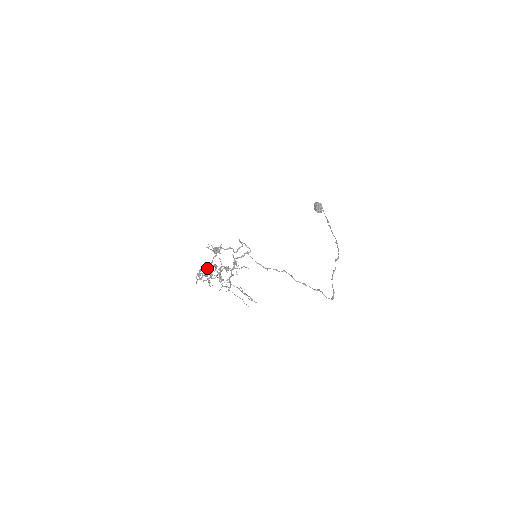
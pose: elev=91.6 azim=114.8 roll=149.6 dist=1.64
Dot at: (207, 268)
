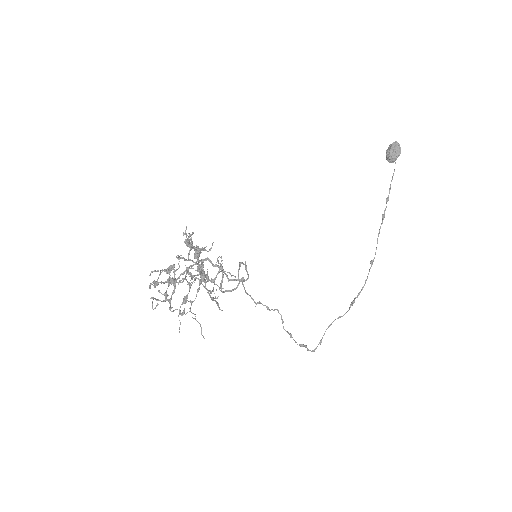
Dot at: (171, 282)
